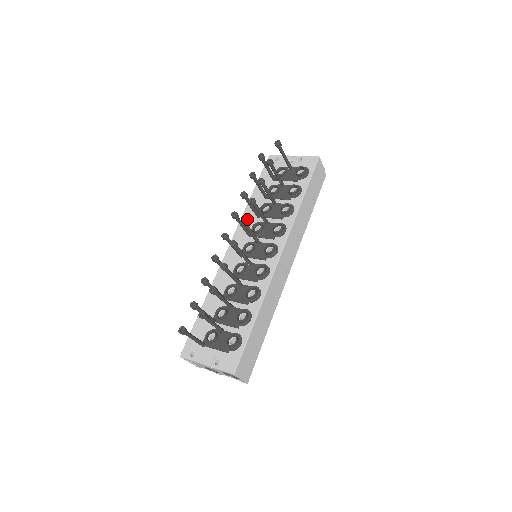
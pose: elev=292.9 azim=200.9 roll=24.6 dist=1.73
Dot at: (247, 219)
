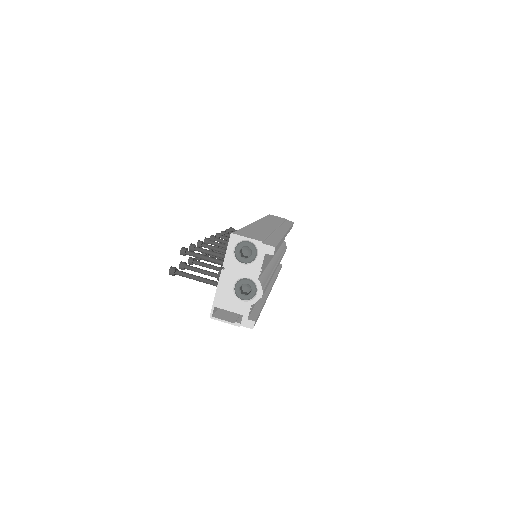
Dot at: occluded
